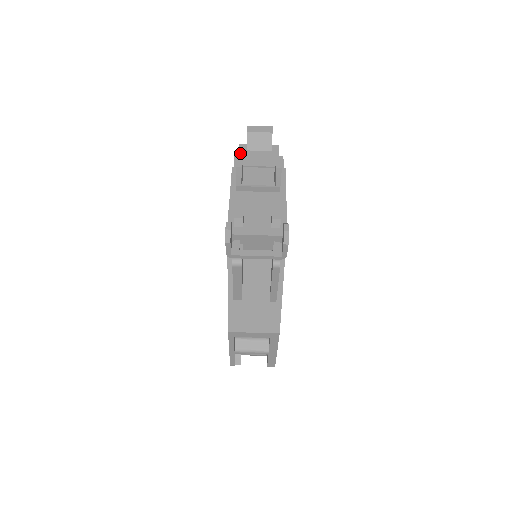
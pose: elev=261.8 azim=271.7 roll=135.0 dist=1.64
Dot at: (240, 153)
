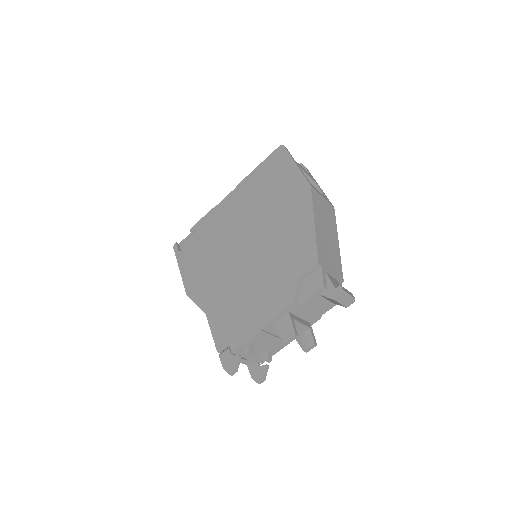
Dot at: (313, 296)
